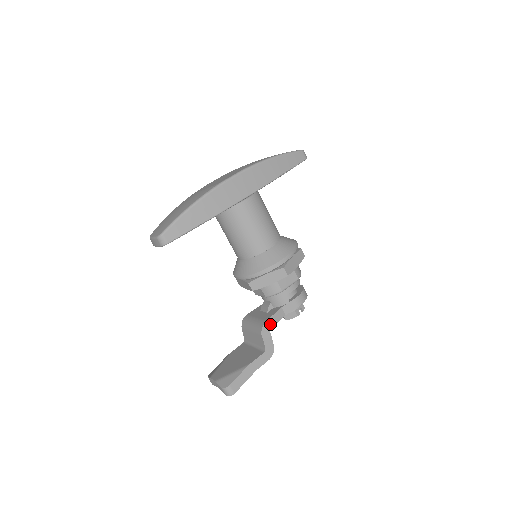
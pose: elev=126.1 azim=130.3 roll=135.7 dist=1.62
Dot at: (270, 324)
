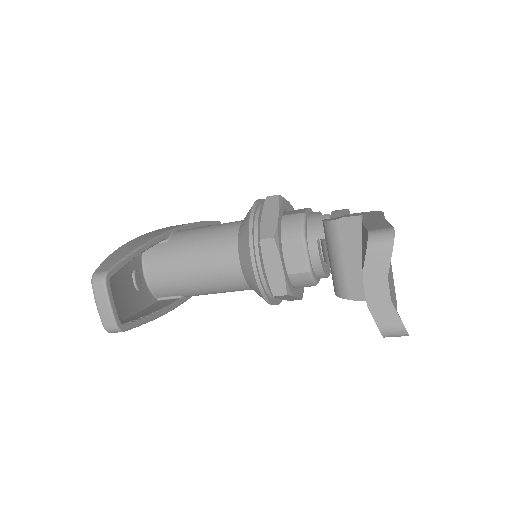
Dot at: occluded
